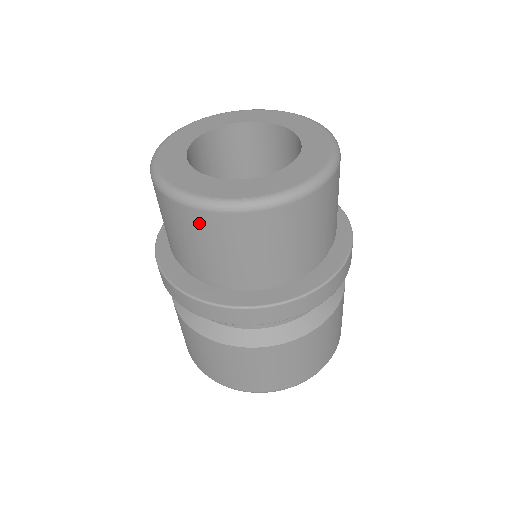
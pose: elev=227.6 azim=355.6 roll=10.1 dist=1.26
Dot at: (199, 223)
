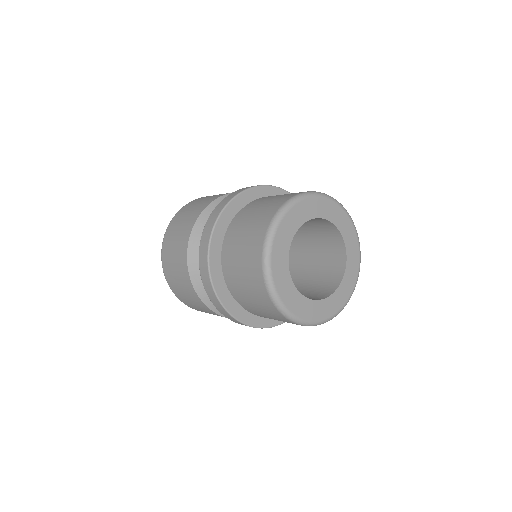
Dot at: occluded
